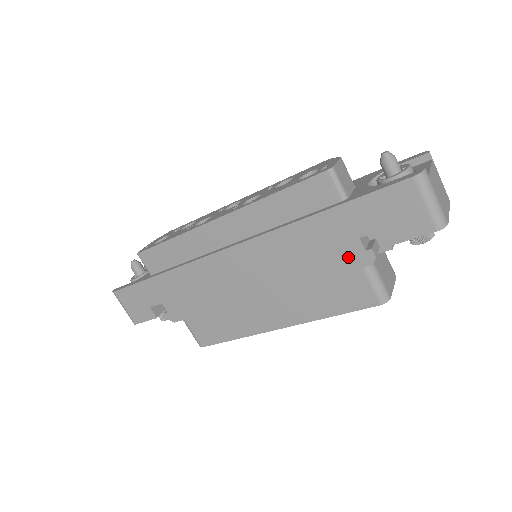
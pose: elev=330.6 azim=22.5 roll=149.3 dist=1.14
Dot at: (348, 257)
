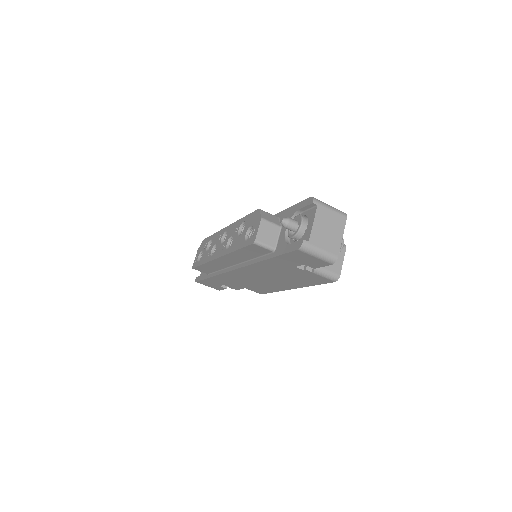
Dot at: (297, 272)
